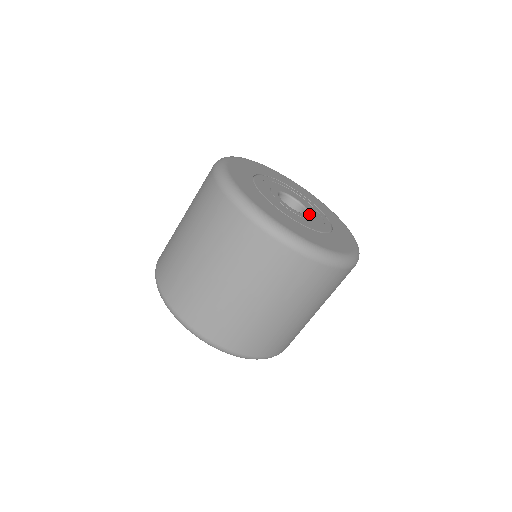
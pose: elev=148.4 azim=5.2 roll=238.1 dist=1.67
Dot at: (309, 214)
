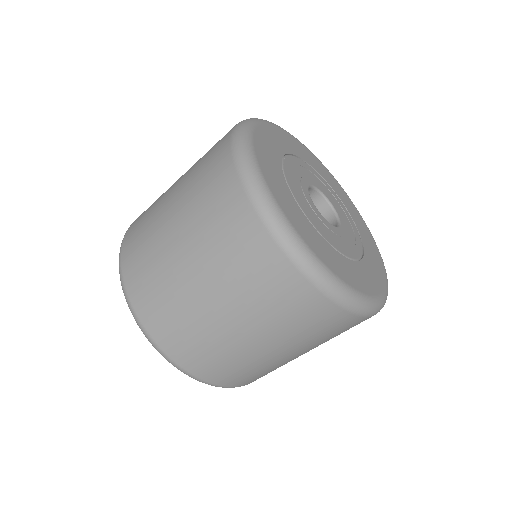
Dot at: (336, 227)
